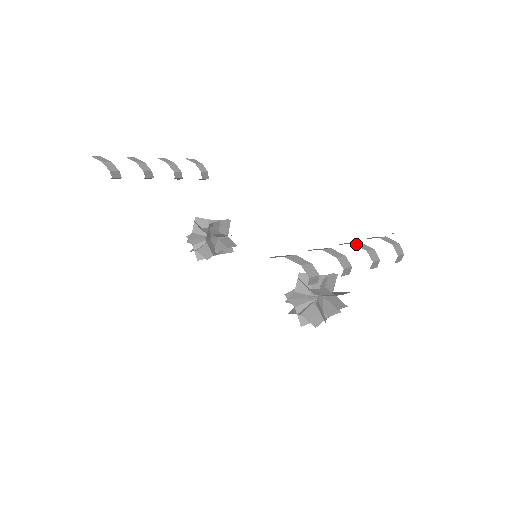
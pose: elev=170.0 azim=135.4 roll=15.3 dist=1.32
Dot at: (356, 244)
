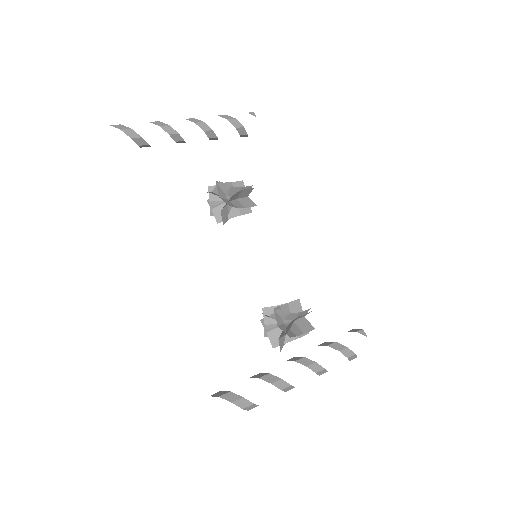
Dot at: (310, 366)
